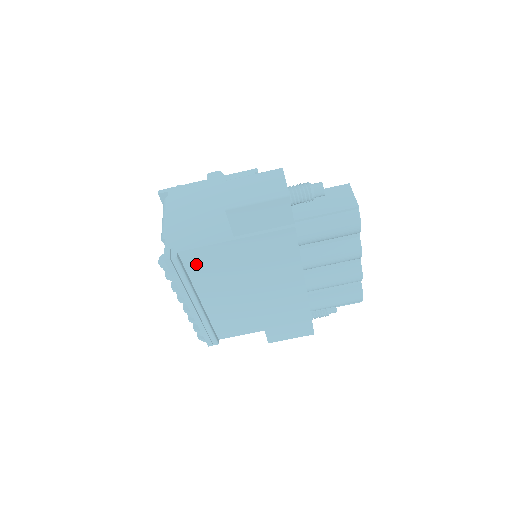
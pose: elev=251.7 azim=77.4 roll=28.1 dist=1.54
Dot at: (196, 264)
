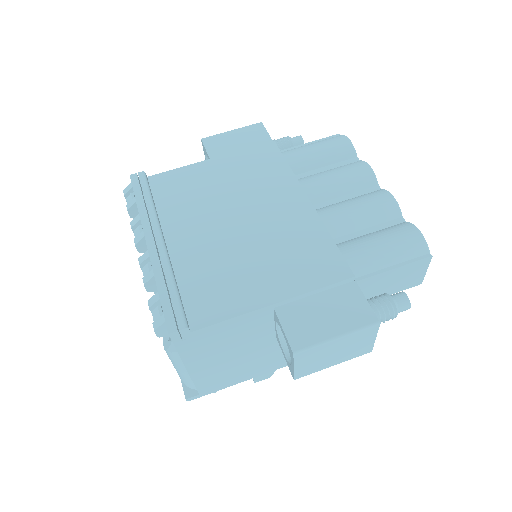
Dot at: (166, 190)
